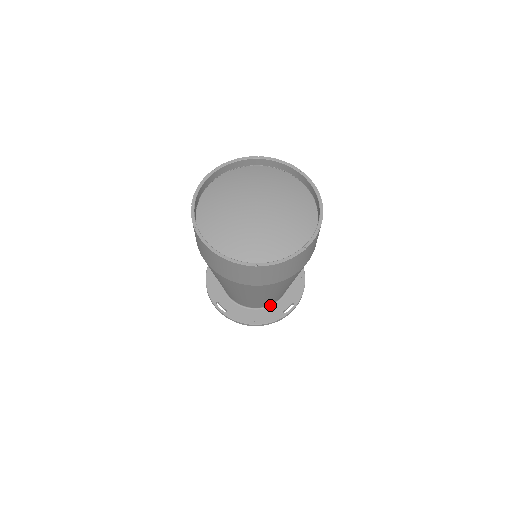
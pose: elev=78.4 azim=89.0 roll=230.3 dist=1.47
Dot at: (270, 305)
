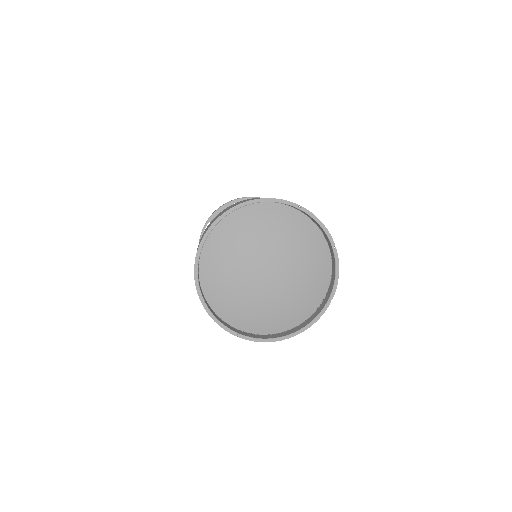
Dot at: occluded
